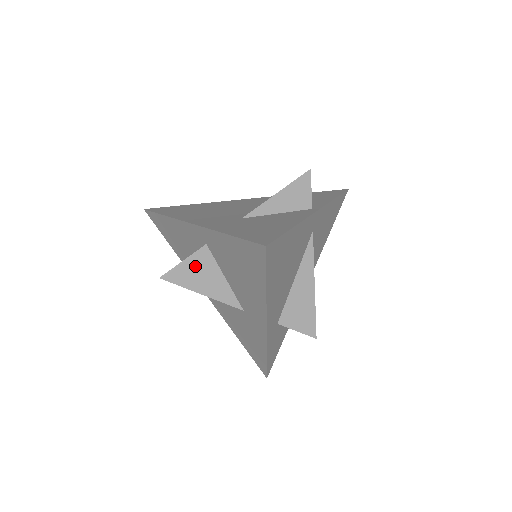
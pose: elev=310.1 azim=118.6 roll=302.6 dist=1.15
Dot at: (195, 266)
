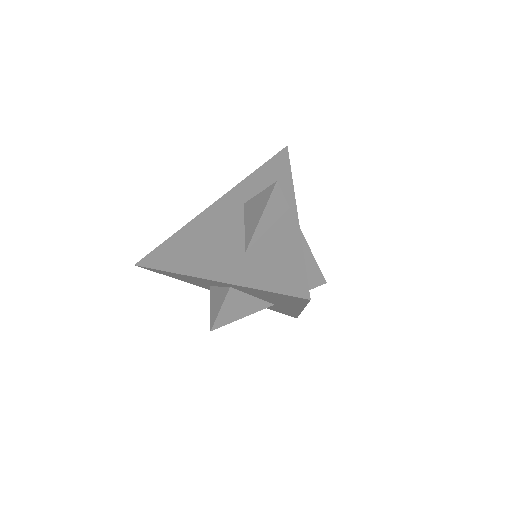
Dot at: (230, 306)
